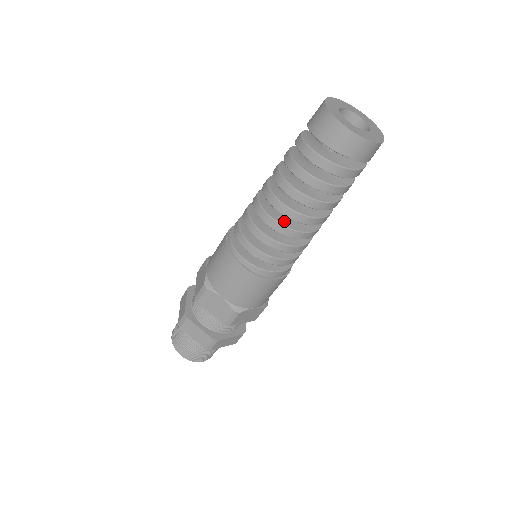
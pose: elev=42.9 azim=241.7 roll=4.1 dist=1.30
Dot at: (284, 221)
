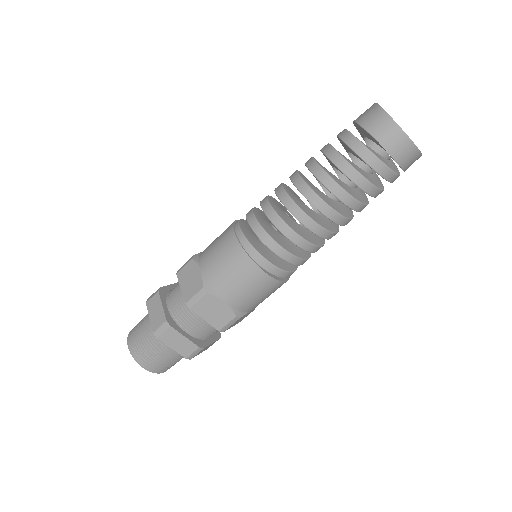
Dot at: (295, 199)
